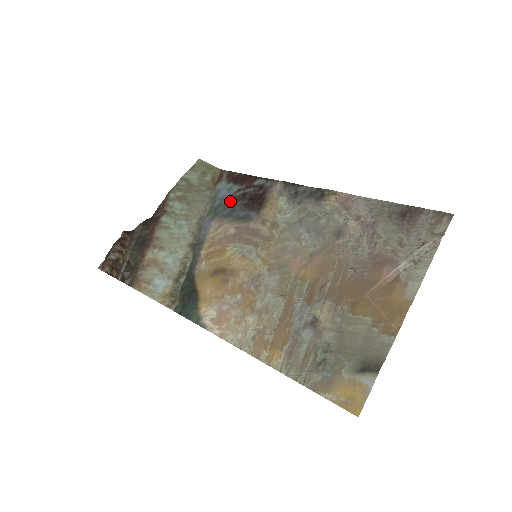
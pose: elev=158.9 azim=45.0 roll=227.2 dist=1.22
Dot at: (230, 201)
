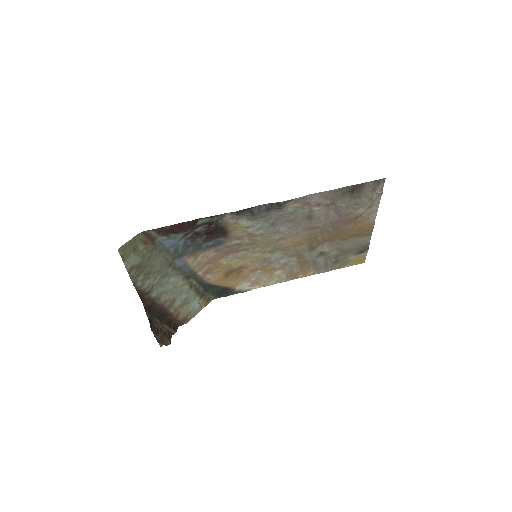
Dot at: (186, 243)
